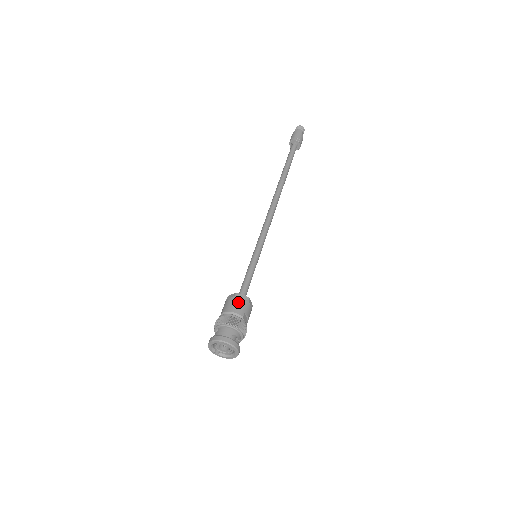
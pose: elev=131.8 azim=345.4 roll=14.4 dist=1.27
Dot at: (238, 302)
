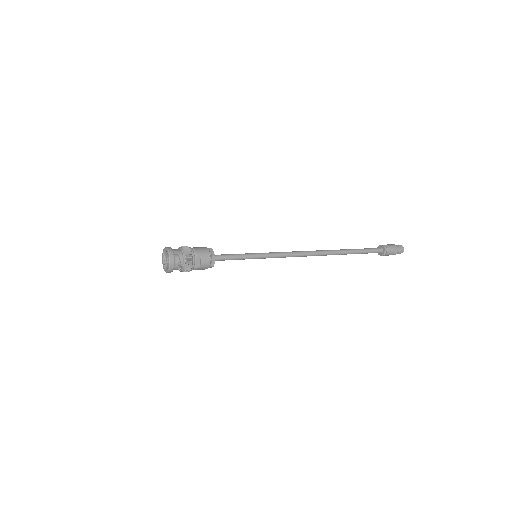
Dot at: (205, 249)
